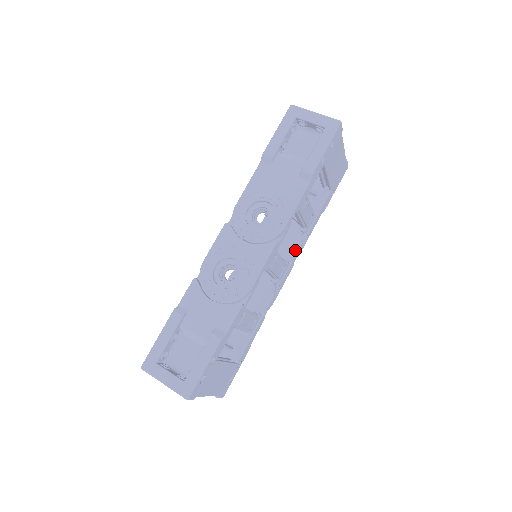
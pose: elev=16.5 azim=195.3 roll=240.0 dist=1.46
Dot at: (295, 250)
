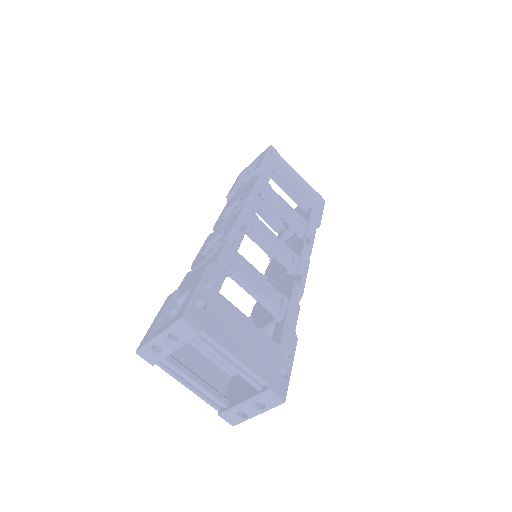
Dot at: (301, 247)
